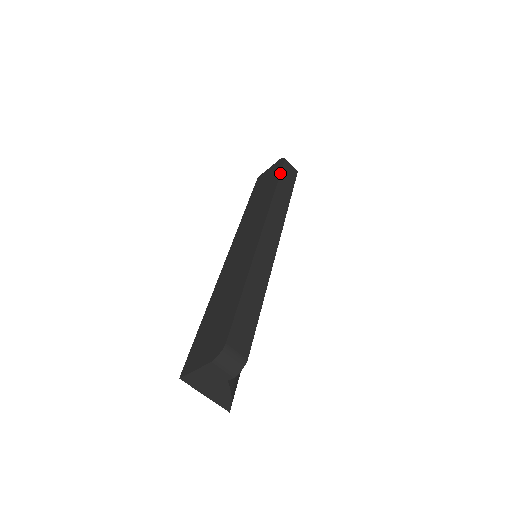
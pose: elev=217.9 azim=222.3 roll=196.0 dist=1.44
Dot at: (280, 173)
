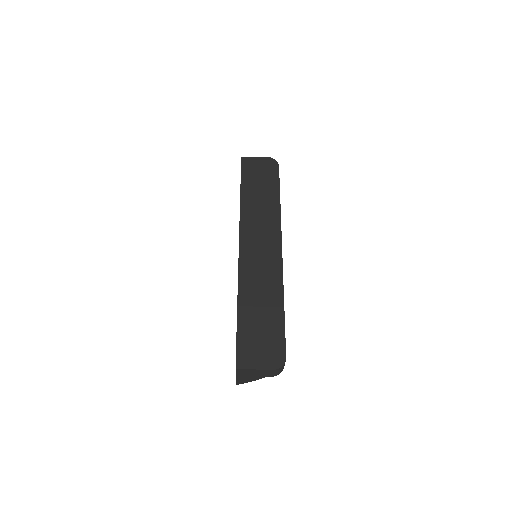
Dot at: occluded
